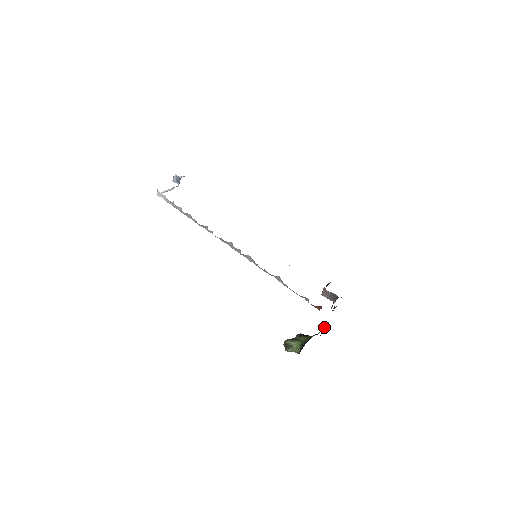
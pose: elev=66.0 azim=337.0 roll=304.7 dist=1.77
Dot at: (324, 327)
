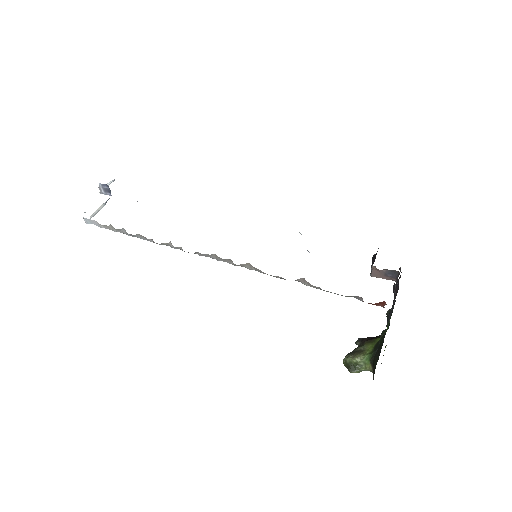
Dot at: occluded
